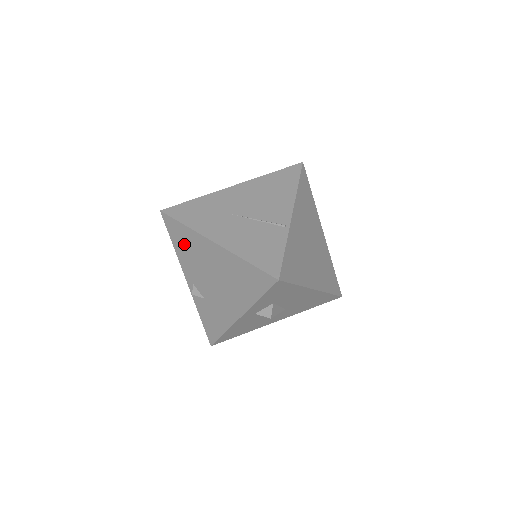
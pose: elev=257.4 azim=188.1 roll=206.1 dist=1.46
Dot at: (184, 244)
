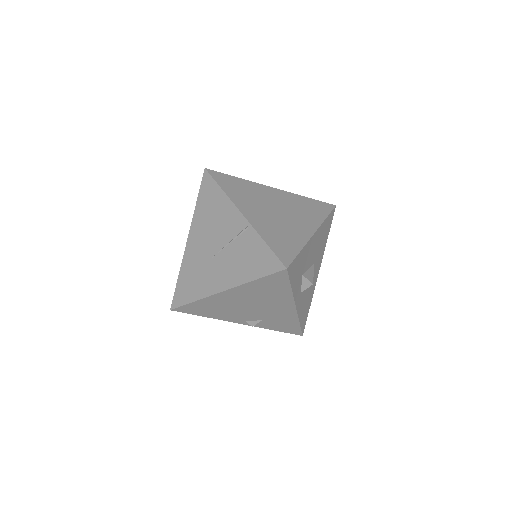
Dot at: (209, 310)
